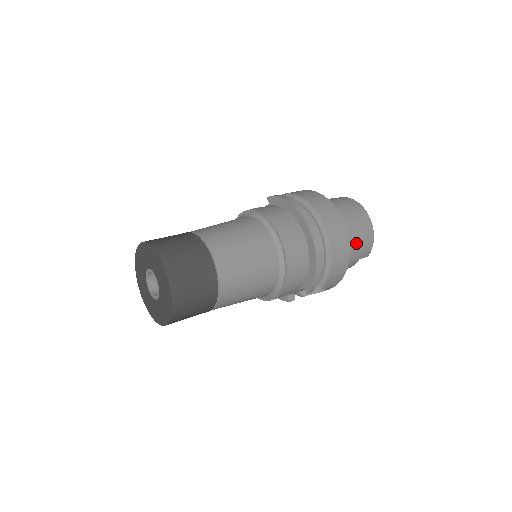
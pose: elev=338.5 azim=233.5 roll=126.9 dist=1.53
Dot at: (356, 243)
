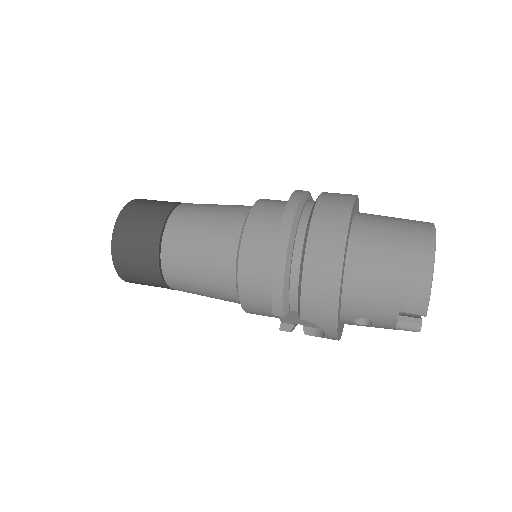
Dot at: (382, 276)
